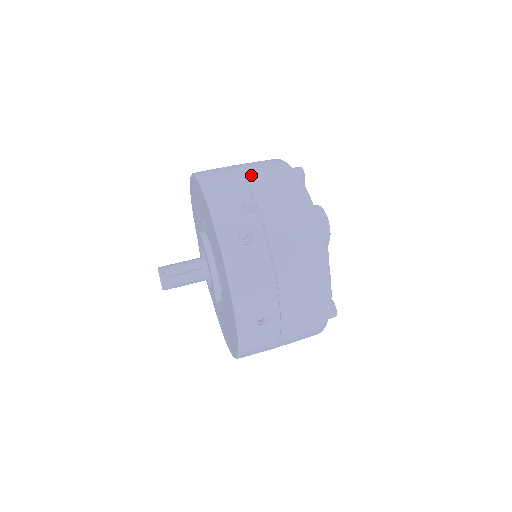
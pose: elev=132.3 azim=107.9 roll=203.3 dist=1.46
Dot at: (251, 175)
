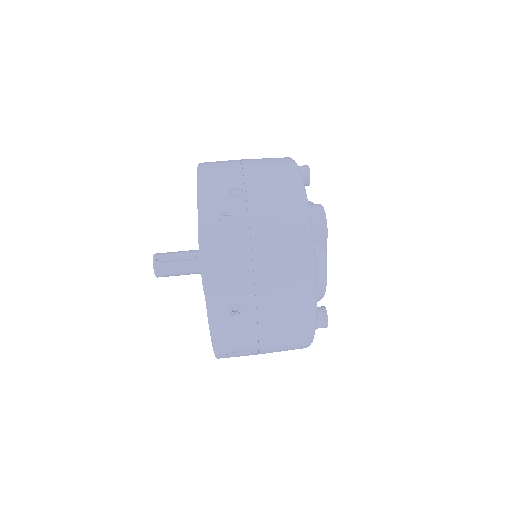
Dot at: (250, 164)
